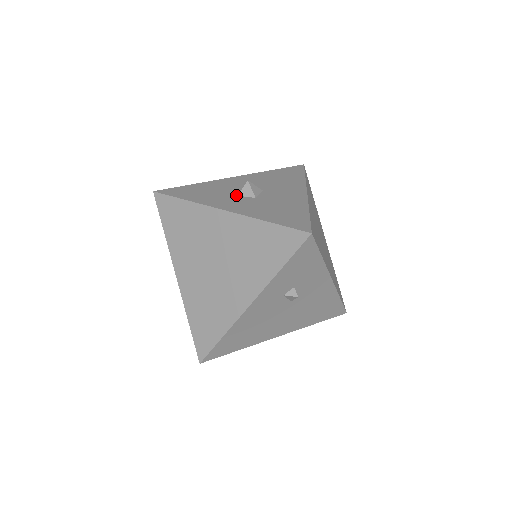
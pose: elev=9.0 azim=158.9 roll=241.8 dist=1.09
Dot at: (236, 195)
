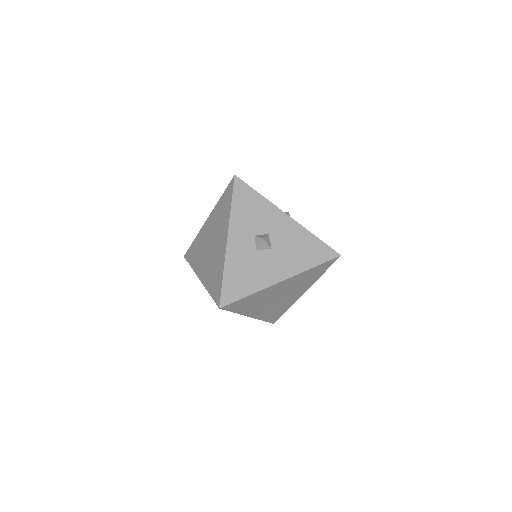
Dot at: (255, 235)
